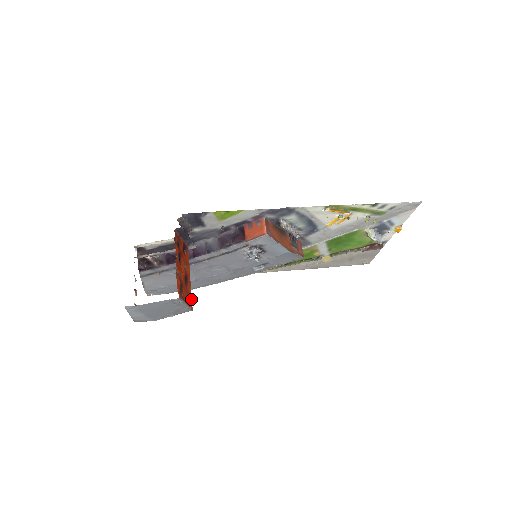
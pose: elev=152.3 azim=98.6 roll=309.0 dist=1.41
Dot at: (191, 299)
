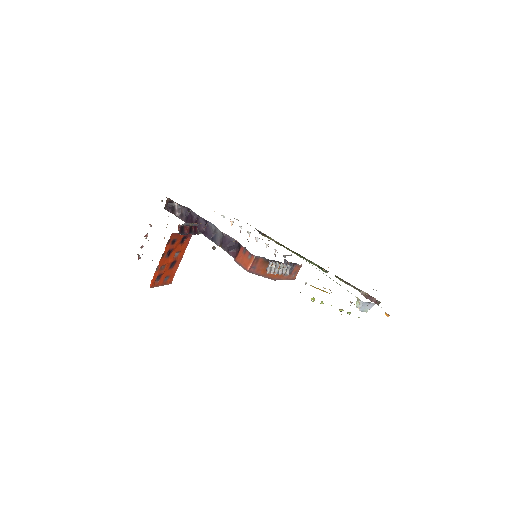
Dot at: (174, 275)
